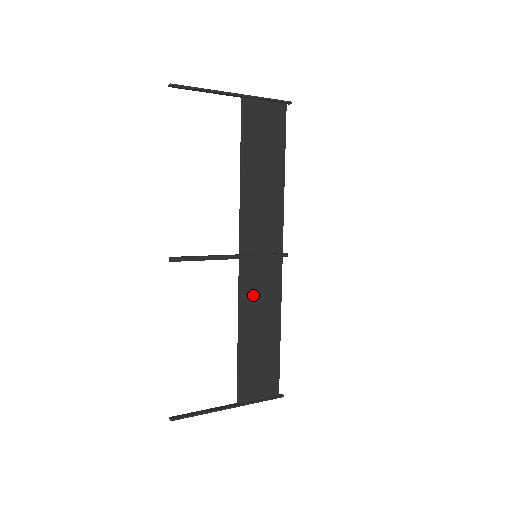
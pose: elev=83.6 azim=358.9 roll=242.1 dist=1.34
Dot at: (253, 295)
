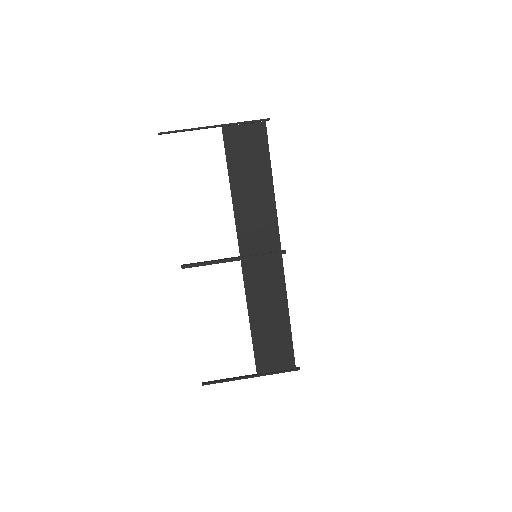
Dot at: (258, 288)
